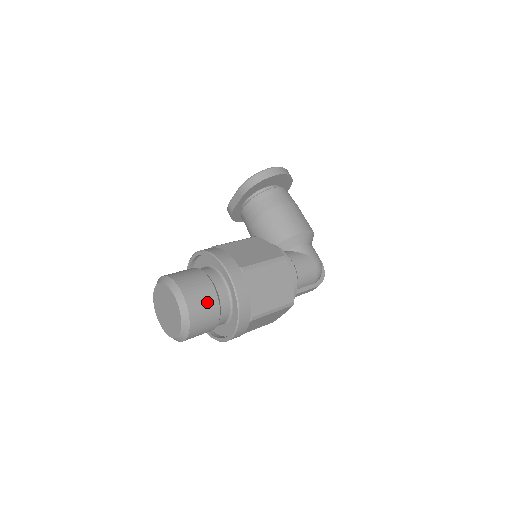
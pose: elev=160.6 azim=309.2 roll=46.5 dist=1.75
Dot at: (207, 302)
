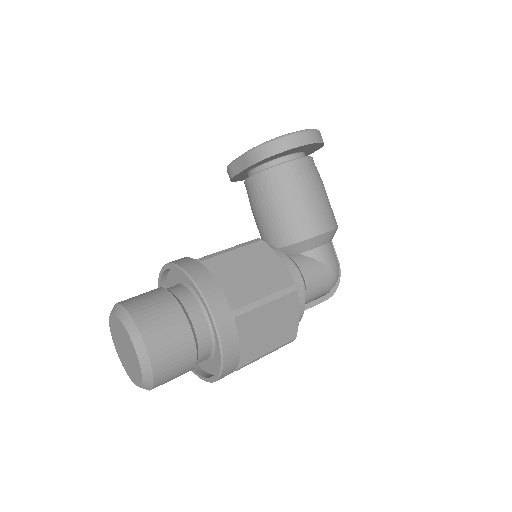
Dot at: (180, 355)
